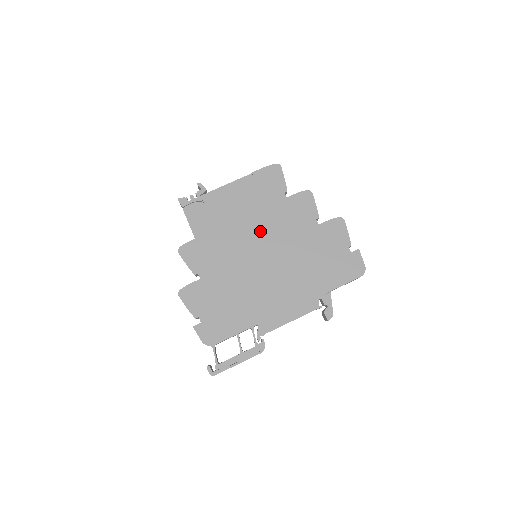
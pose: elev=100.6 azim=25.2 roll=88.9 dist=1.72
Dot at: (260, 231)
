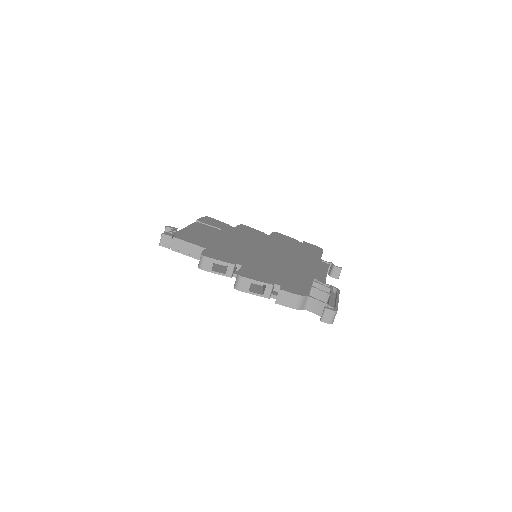
Dot at: (243, 241)
